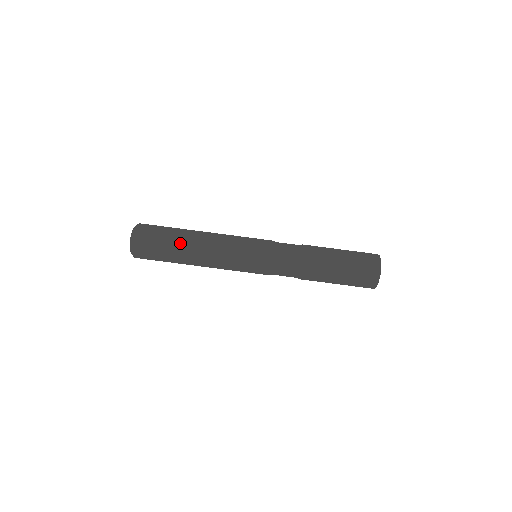
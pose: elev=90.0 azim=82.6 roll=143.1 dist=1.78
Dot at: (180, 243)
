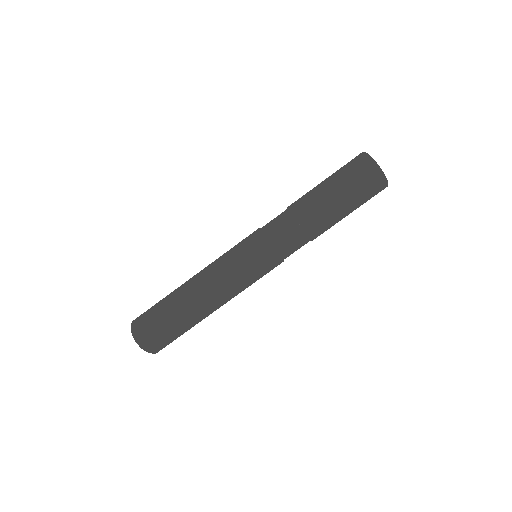
Dot at: (181, 309)
